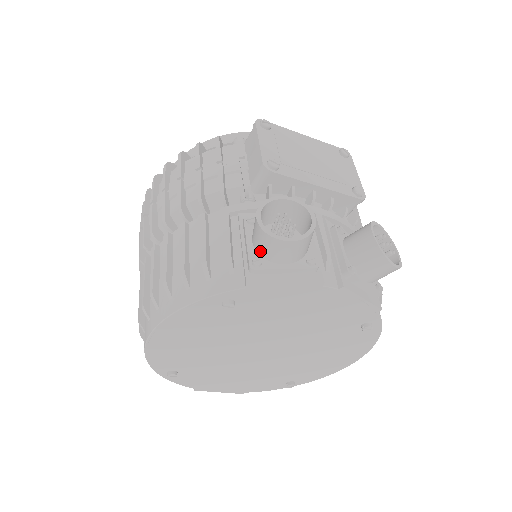
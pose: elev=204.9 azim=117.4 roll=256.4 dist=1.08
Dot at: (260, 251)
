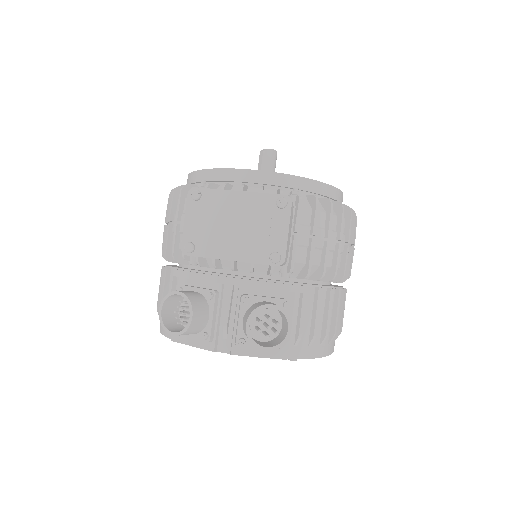
Dot at: (175, 322)
